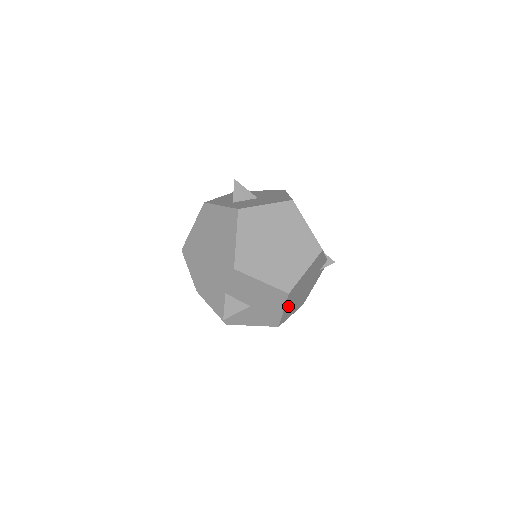
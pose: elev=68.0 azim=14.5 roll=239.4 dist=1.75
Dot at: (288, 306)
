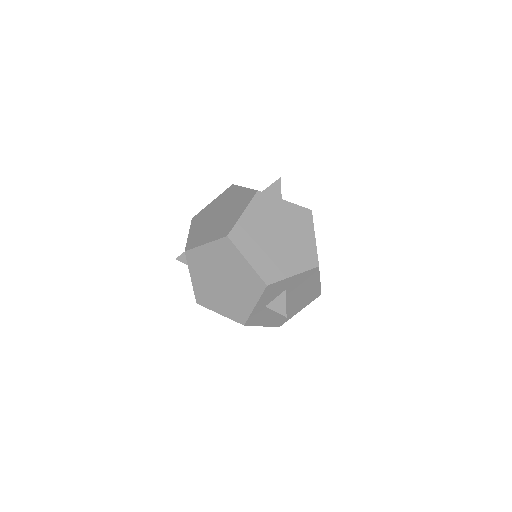
Dot at: occluded
